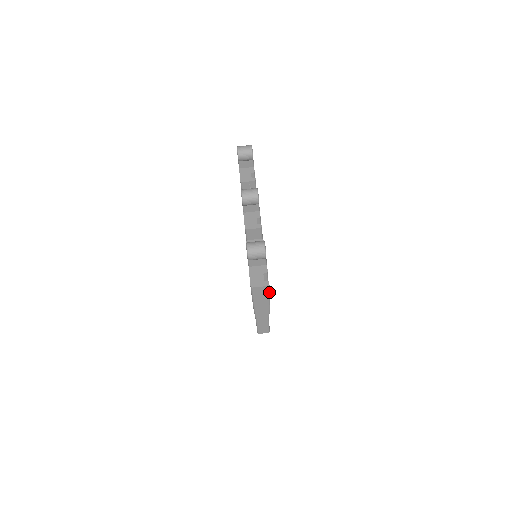
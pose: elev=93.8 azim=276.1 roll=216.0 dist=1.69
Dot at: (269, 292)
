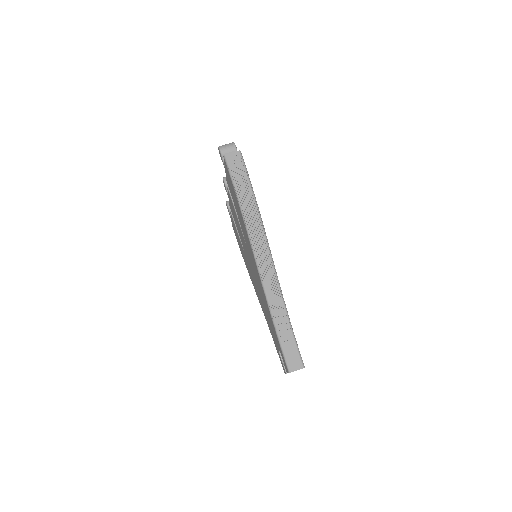
Dot at: (244, 162)
